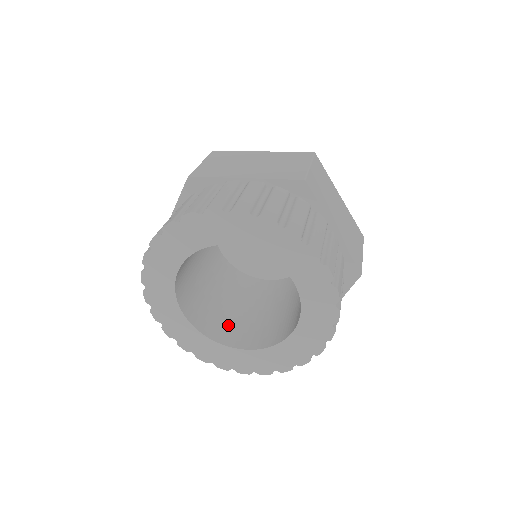
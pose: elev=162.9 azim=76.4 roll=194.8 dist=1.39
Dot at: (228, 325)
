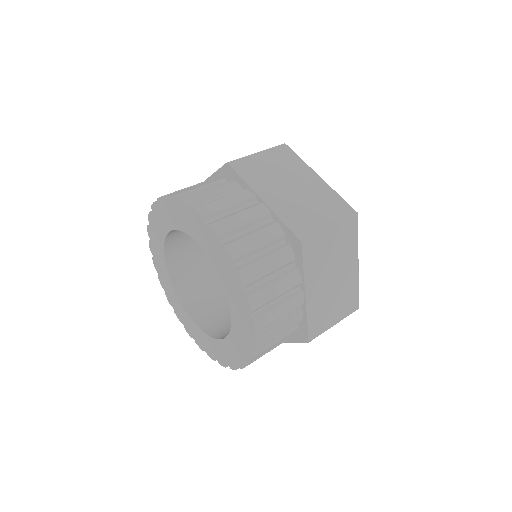
Dot at: occluded
